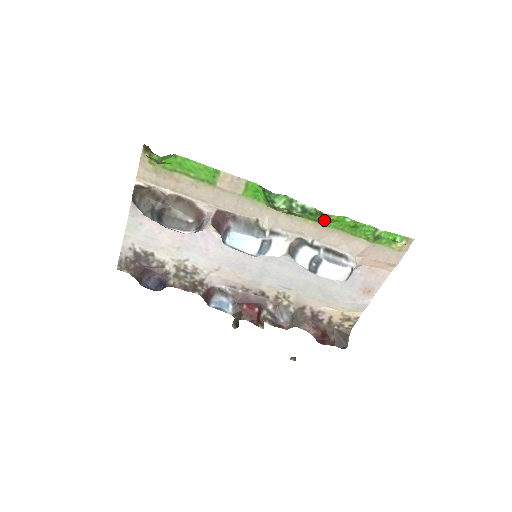
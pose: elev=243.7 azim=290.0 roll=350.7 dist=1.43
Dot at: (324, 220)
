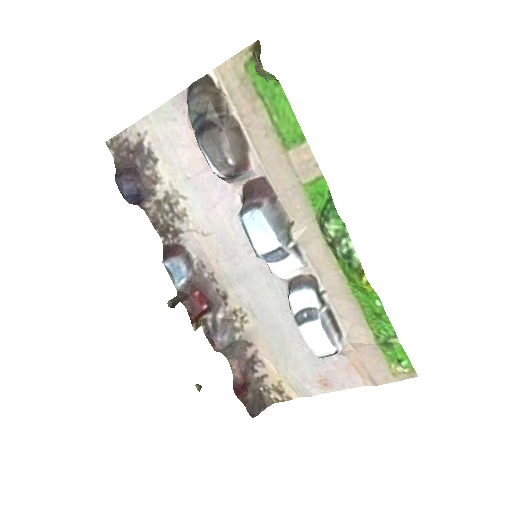
Dot at: (357, 282)
